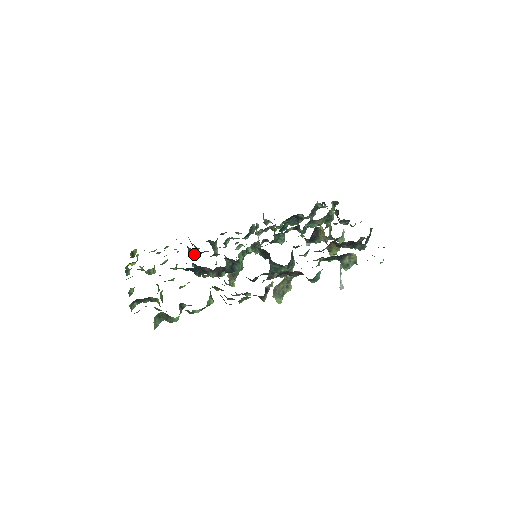
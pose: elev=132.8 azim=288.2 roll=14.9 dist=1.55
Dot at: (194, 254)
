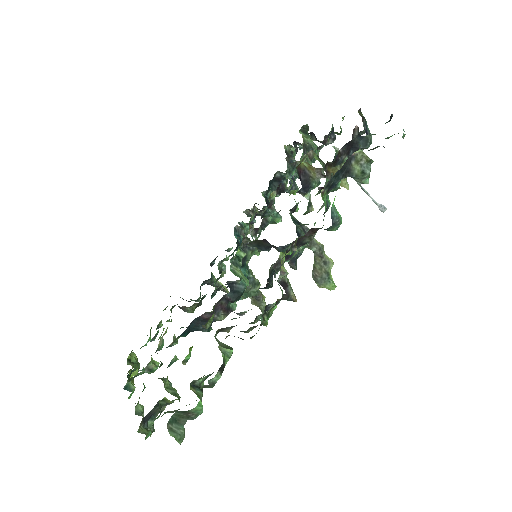
Dot at: (193, 309)
